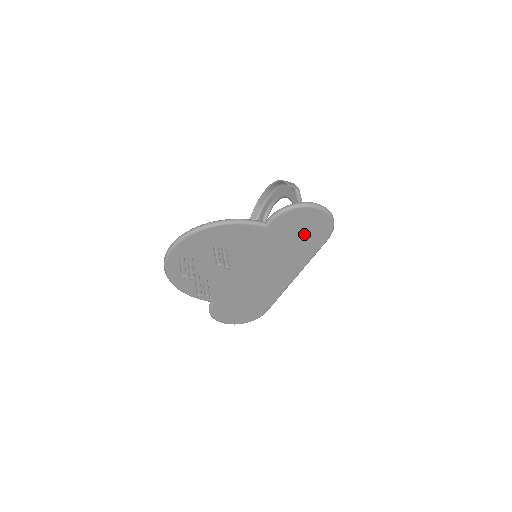
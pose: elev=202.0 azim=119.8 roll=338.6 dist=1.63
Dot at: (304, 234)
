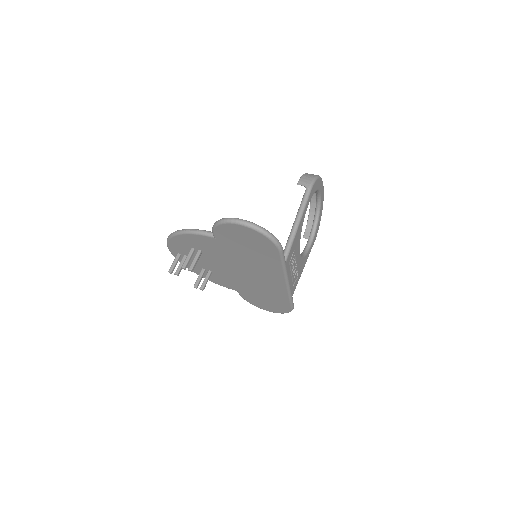
Dot at: (252, 246)
